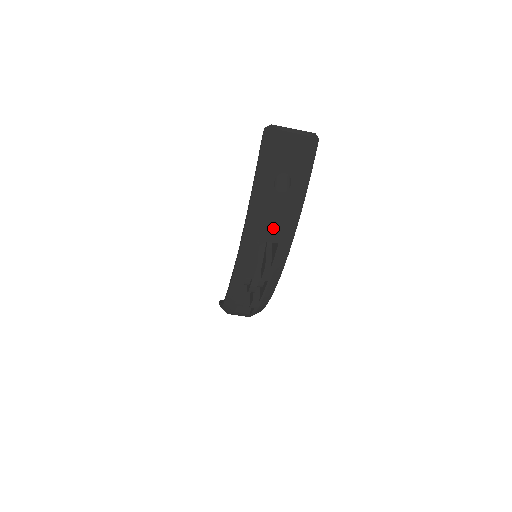
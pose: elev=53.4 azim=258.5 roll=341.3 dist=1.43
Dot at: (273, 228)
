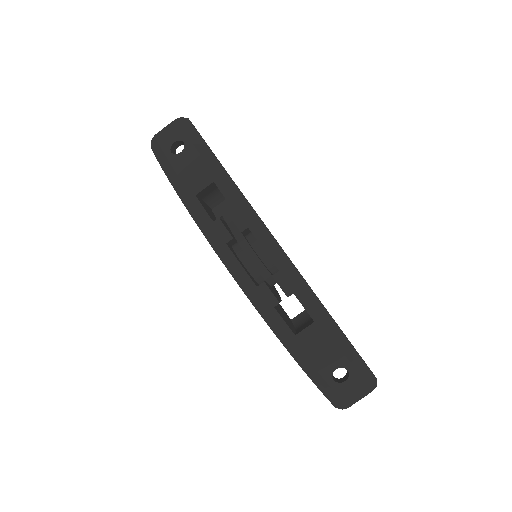
Dot at: (198, 176)
